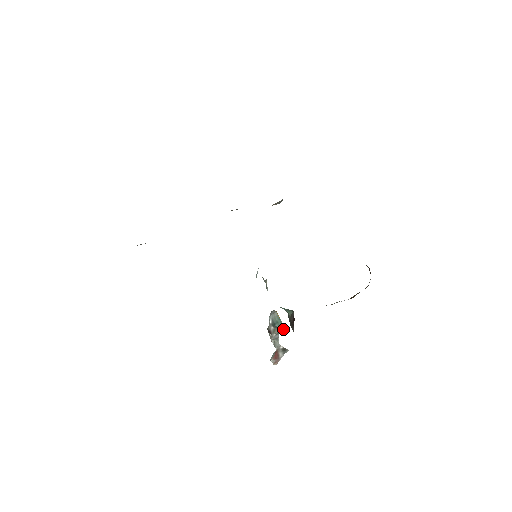
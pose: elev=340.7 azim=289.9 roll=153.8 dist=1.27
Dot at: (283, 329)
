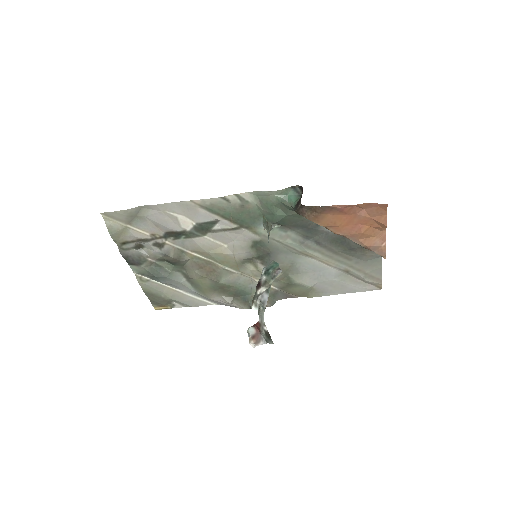
Dot at: (279, 269)
